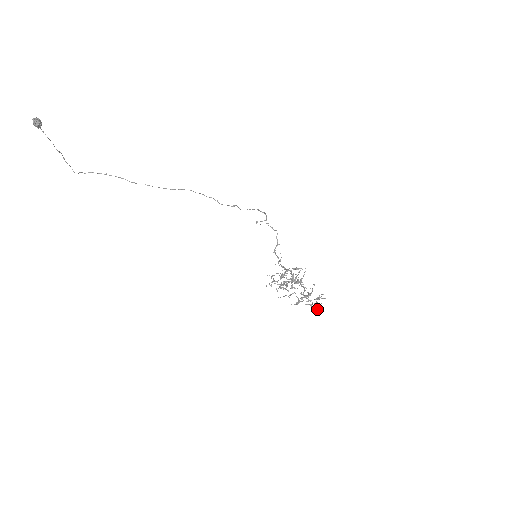
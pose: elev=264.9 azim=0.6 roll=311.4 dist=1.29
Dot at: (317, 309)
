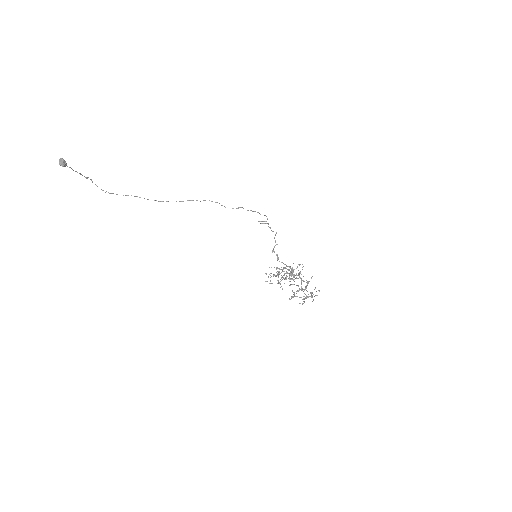
Dot at: occluded
